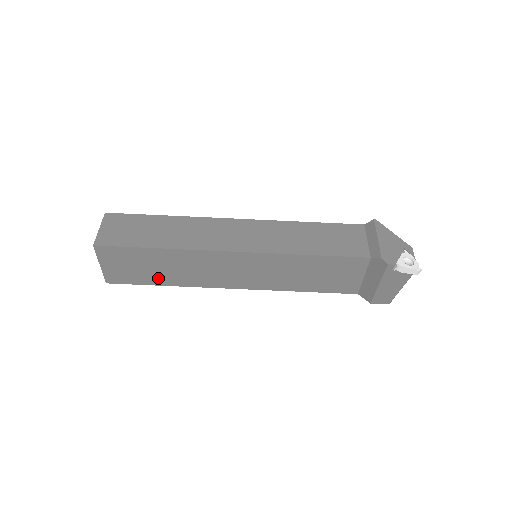
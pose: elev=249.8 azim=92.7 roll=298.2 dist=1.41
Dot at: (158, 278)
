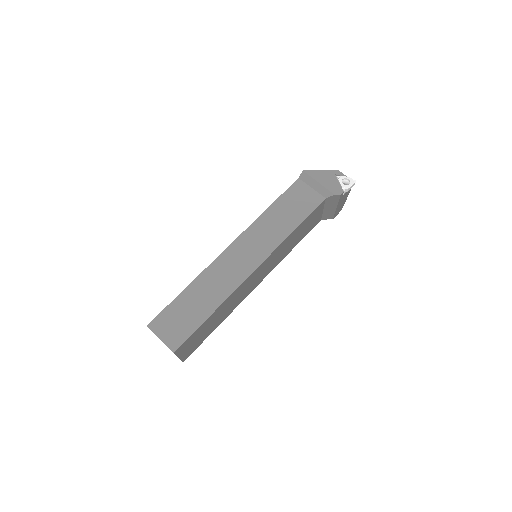
Dot at: (214, 327)
